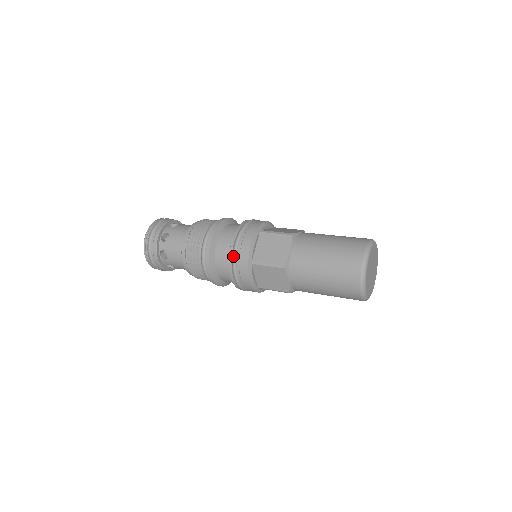
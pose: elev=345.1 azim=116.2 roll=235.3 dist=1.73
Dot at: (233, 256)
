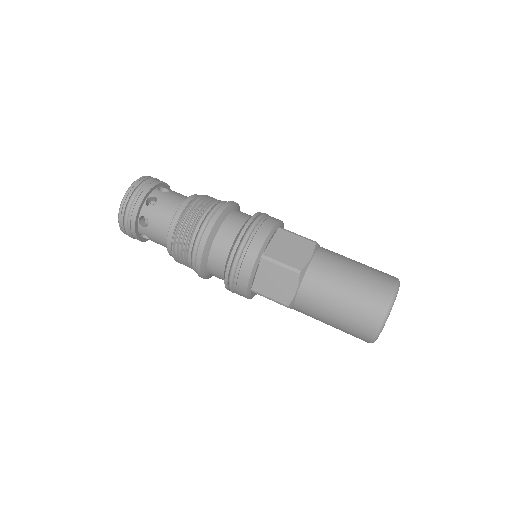
Dot at: (229, 282)
